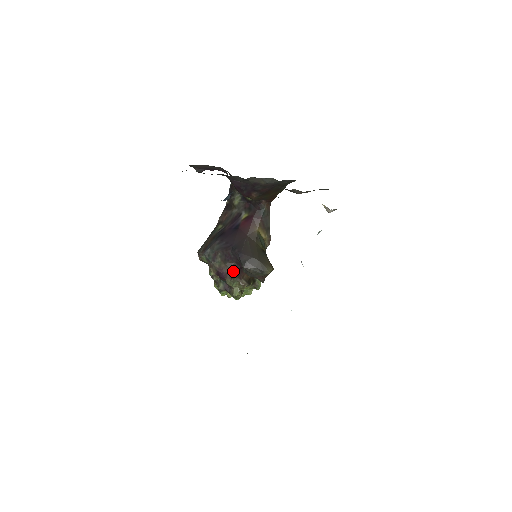
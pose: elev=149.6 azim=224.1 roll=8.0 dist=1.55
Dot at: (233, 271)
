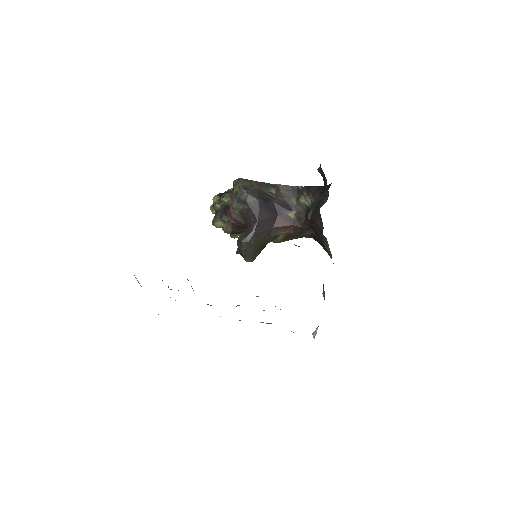
Dot at: (236, 222)
